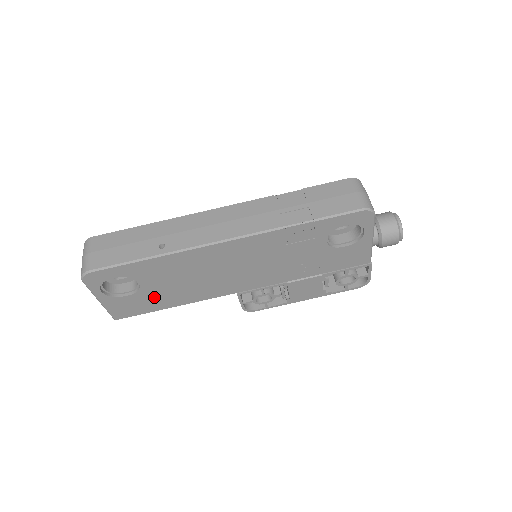
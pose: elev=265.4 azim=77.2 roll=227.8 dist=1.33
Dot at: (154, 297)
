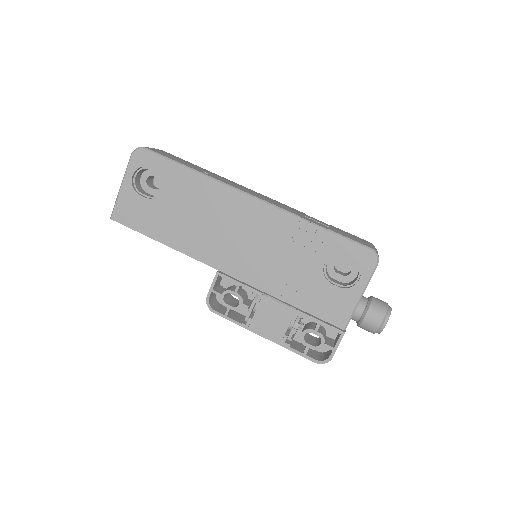
Dot at: (159, 217)
